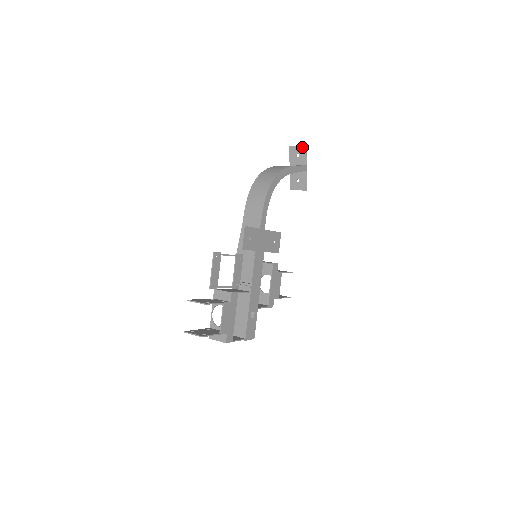
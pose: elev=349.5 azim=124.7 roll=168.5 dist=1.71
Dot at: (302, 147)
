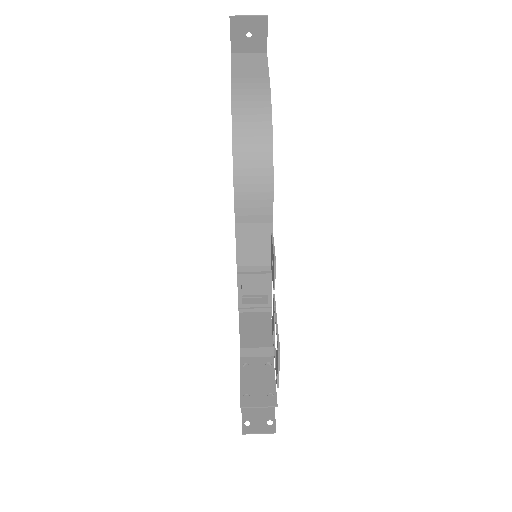
Dot at: (258, 19)
